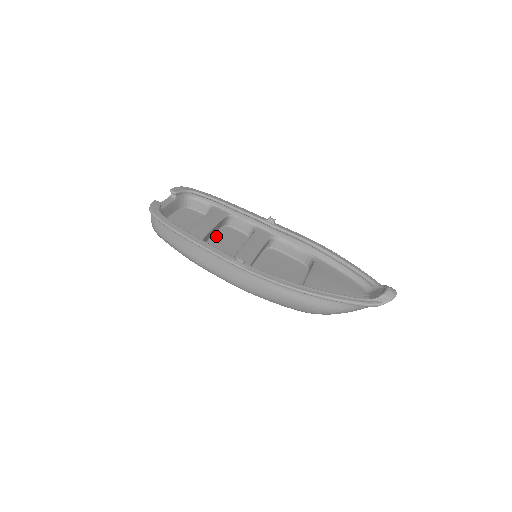
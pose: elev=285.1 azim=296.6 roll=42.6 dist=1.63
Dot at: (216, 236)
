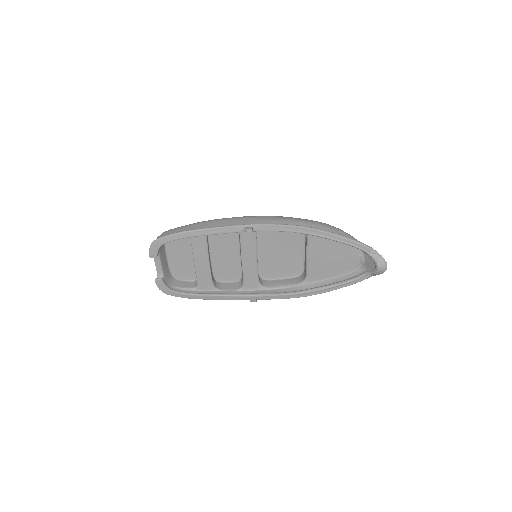
Dot at: (212, 246)
